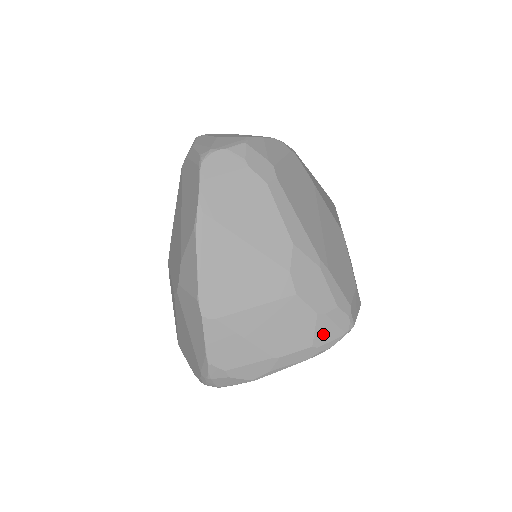
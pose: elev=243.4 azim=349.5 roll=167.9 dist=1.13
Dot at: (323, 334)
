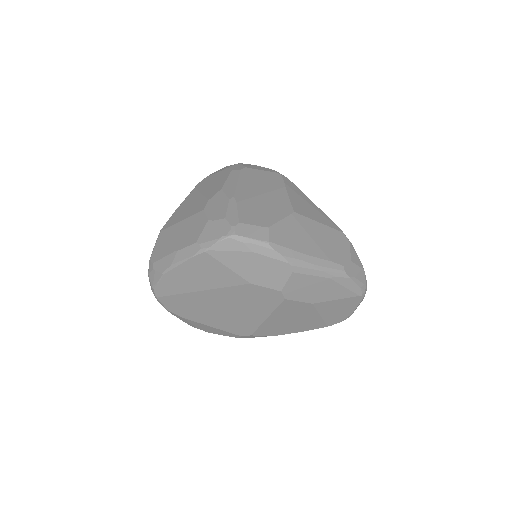
Dot at: (207, 235)
